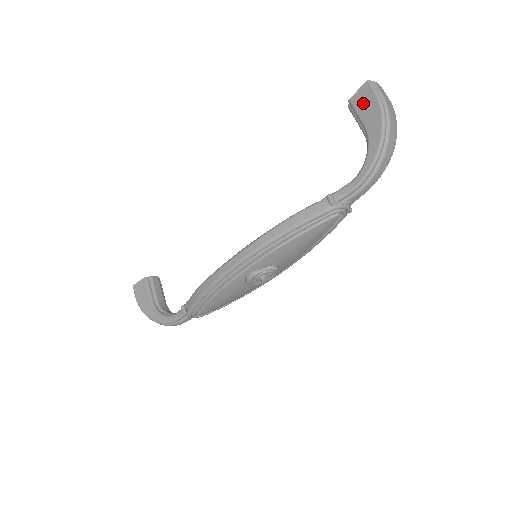
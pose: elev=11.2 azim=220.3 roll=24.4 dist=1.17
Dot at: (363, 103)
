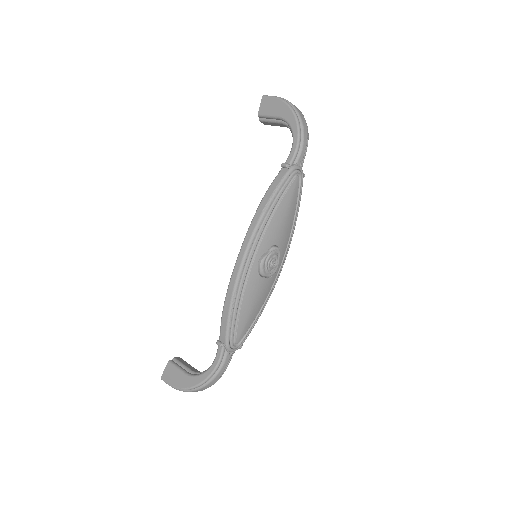
Dot at: (268, 107)
